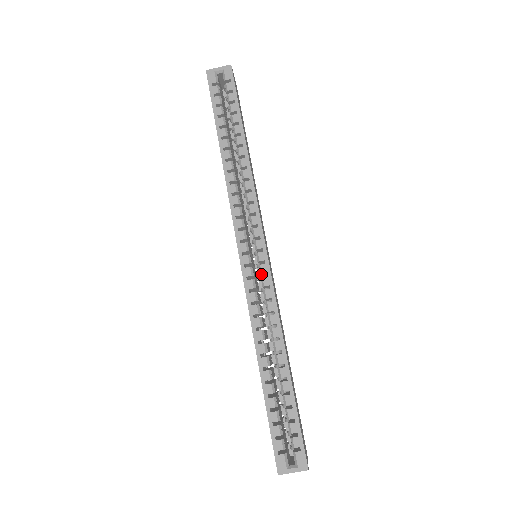
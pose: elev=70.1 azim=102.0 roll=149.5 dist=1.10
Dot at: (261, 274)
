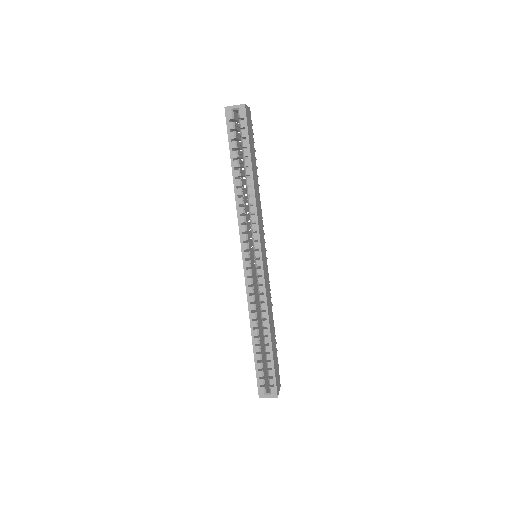
Dot at: (257, 274)
